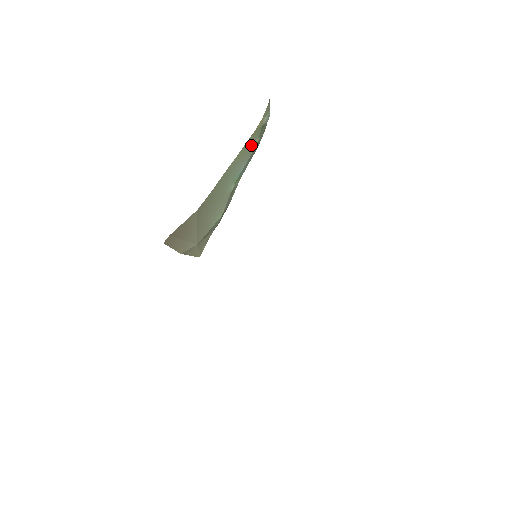
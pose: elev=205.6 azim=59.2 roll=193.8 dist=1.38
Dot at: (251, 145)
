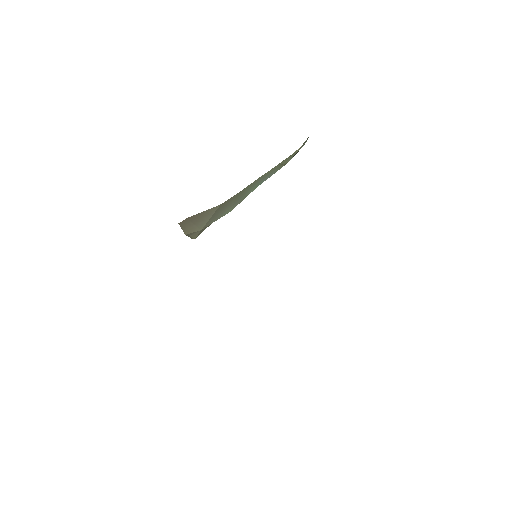
Dot at: (283, 163)
